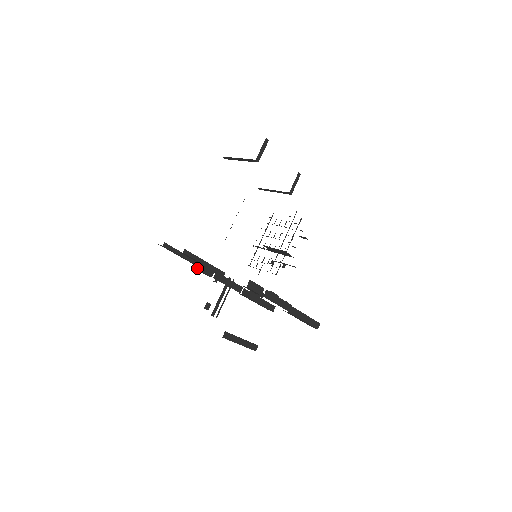
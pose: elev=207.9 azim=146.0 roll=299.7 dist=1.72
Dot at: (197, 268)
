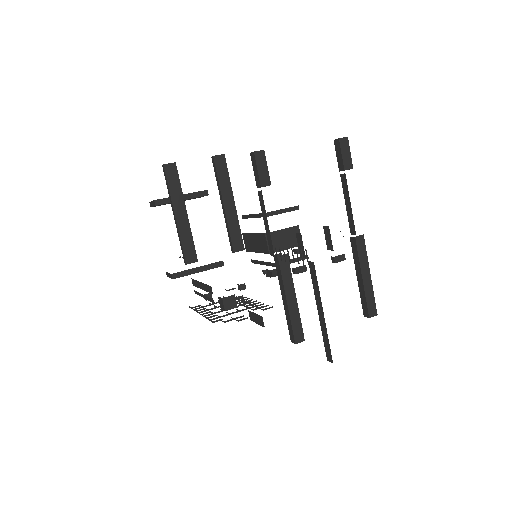
Dot at: (264, 152)
